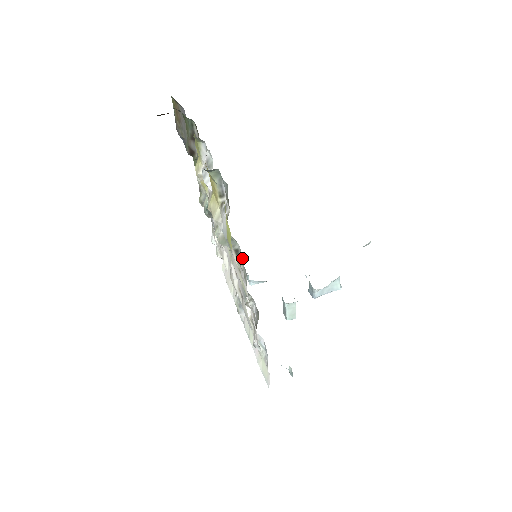
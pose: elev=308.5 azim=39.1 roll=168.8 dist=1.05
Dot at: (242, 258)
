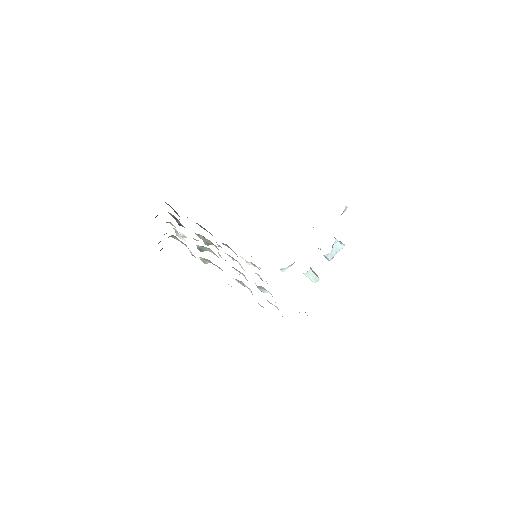
Dot at: occluded
